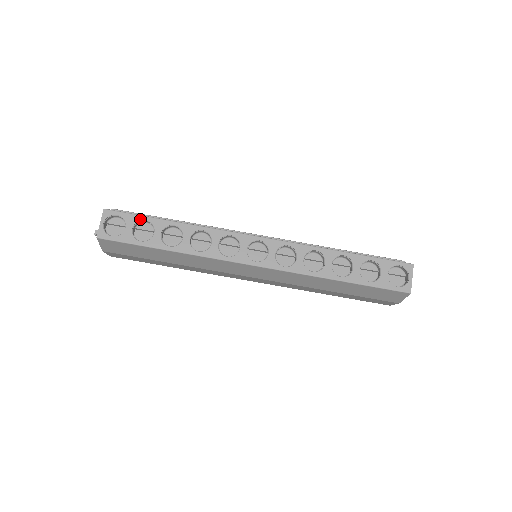
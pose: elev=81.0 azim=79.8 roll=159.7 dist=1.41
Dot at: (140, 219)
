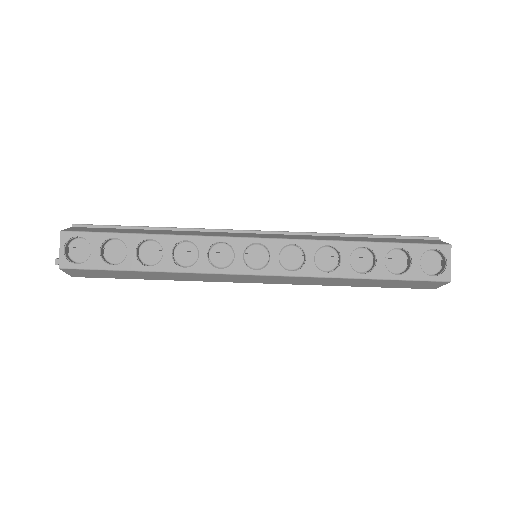
Dot at: (107, 237)
